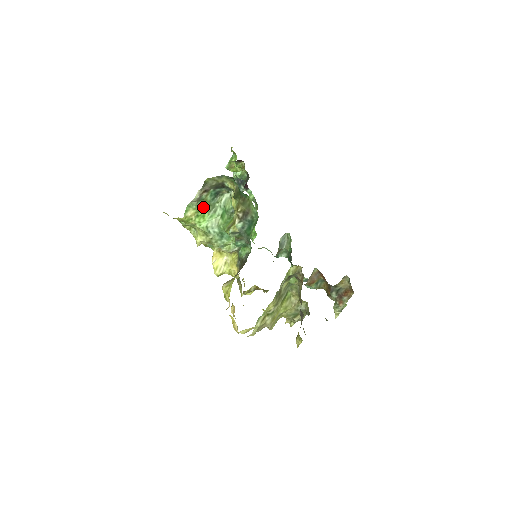
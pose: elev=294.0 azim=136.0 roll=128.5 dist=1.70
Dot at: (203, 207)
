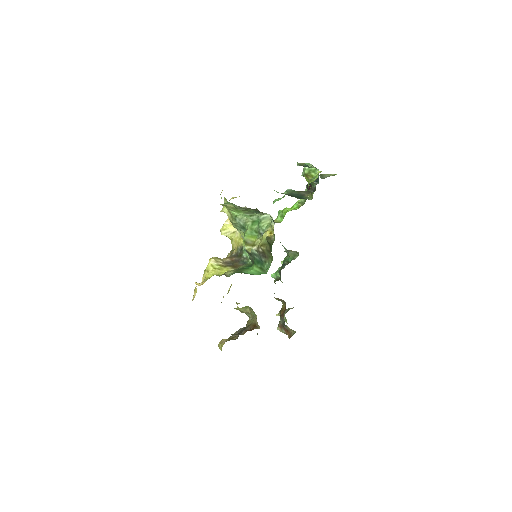
Dot at: (243, 210)
